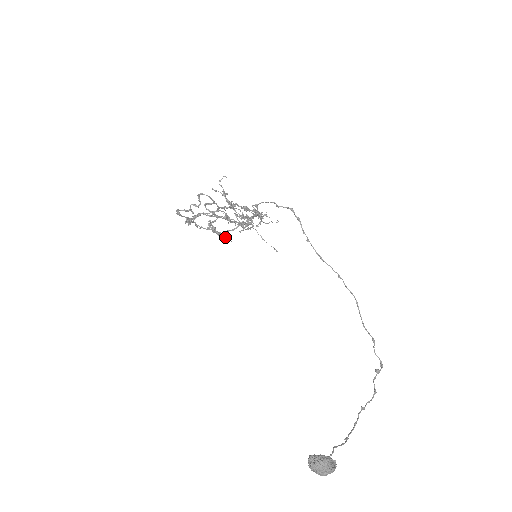
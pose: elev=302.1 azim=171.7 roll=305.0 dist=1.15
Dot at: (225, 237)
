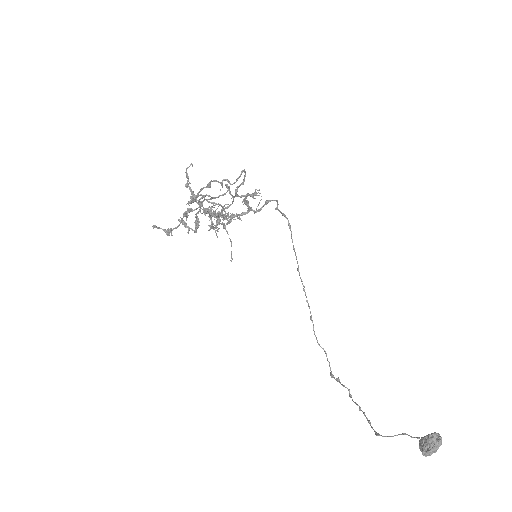
Dot at: (172, 235)
